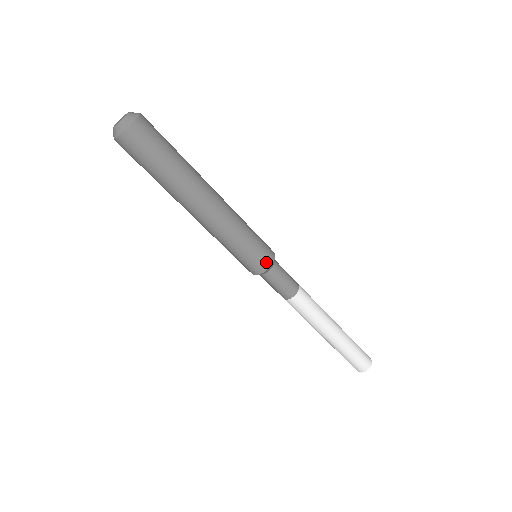
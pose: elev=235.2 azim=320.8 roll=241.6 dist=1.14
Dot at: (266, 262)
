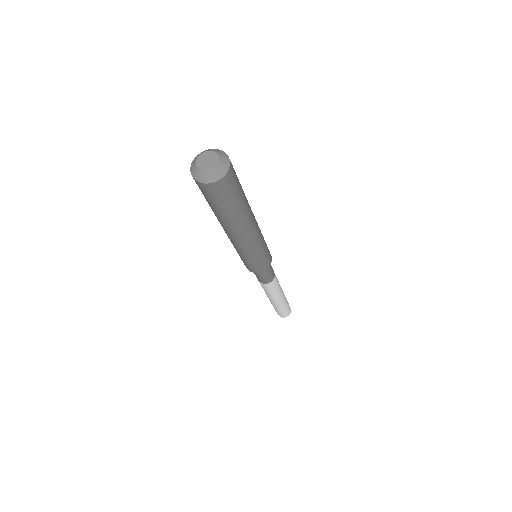
Dot at: (258, 270)
